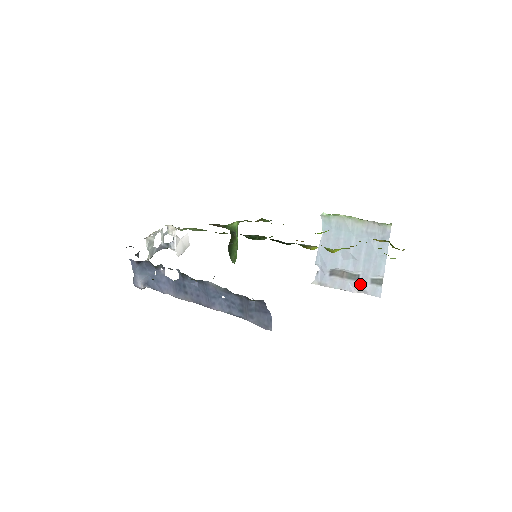
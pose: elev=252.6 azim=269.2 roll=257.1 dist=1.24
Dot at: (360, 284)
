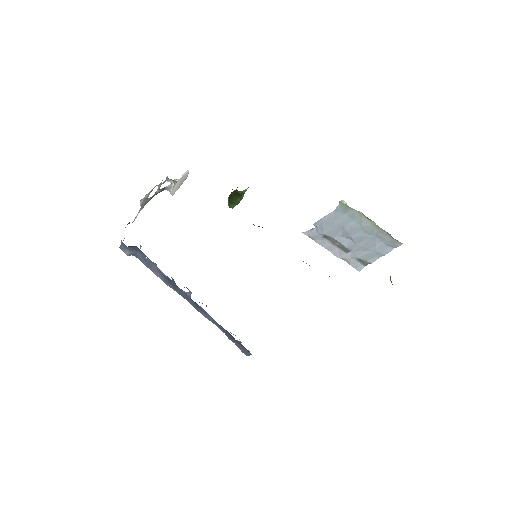
Dot at: (347, 256)
